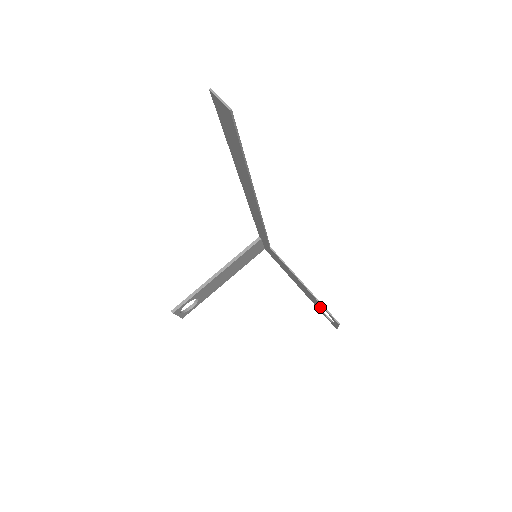
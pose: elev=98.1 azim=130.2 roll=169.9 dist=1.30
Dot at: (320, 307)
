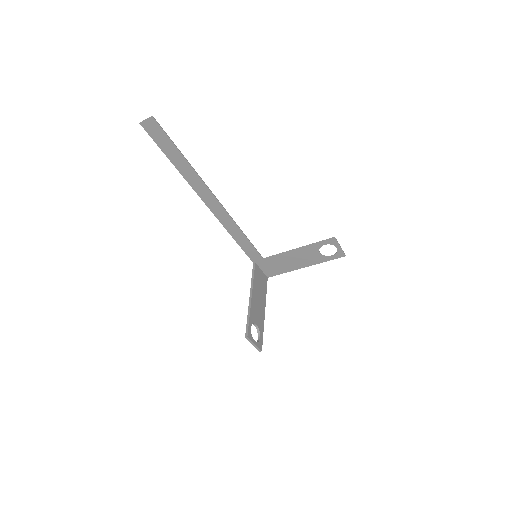
Dot at: (323, 255)
